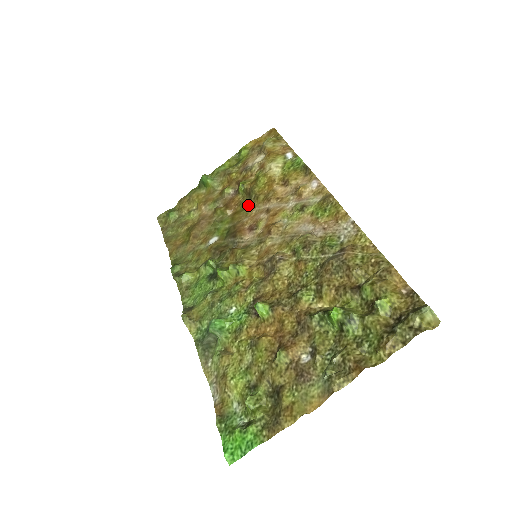
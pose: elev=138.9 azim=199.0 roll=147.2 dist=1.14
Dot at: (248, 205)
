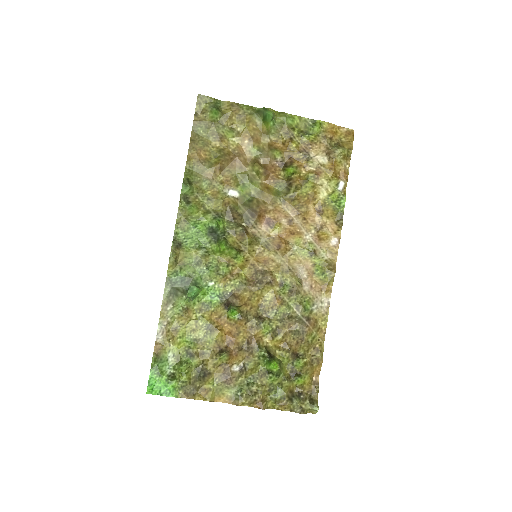
Dot at: (281, 194)
